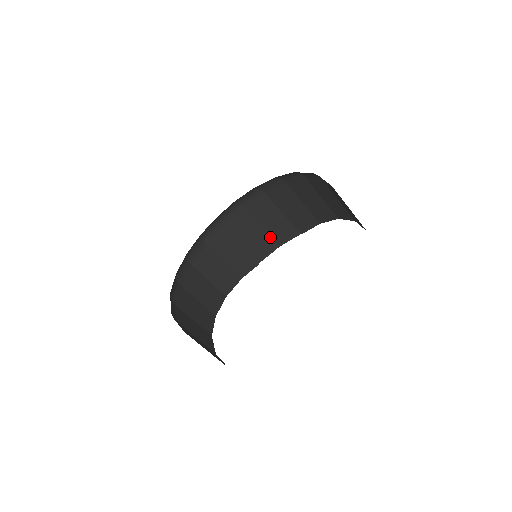
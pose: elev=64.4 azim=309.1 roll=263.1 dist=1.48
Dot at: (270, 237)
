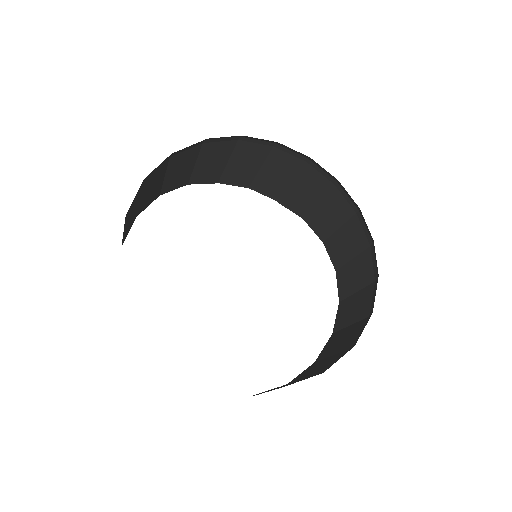
Dot at: (253, 178)
